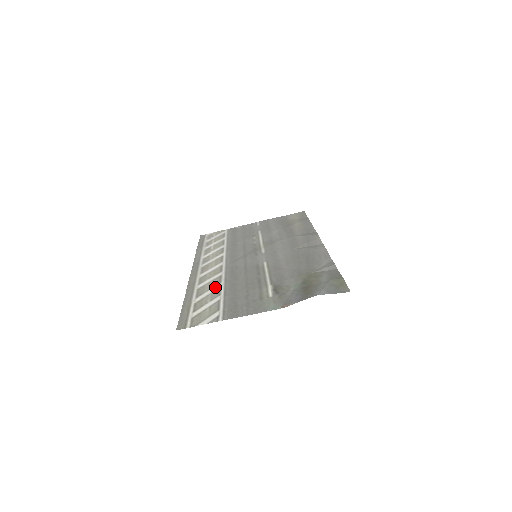
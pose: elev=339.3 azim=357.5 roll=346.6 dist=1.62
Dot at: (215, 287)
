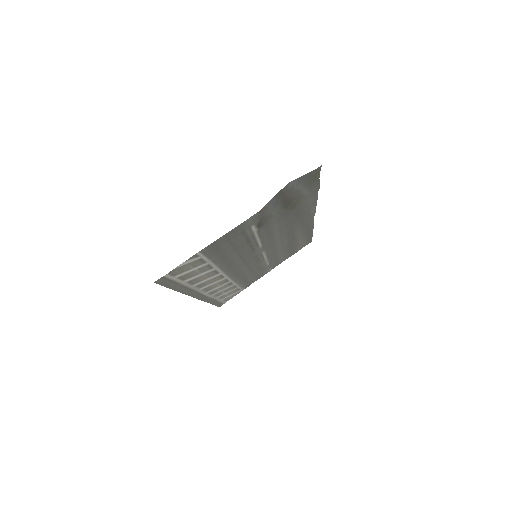
Dot at: (208, 272)
